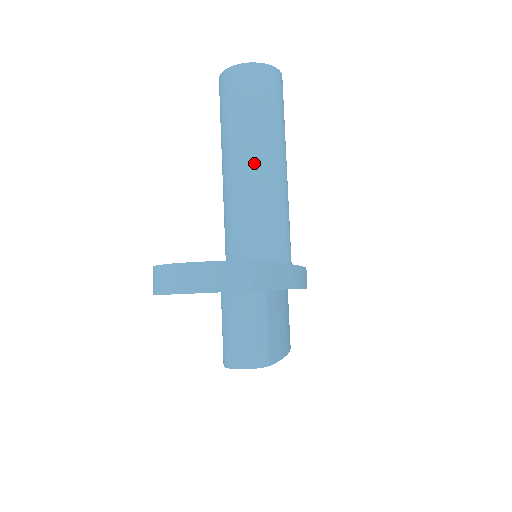
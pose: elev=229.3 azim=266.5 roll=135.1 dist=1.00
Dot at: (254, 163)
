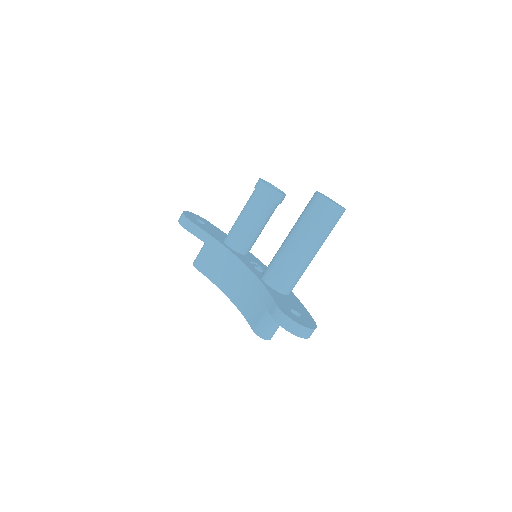
Dot at: (314, 253)
